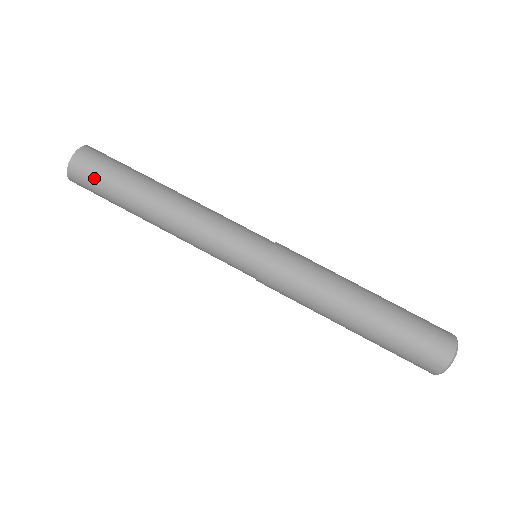
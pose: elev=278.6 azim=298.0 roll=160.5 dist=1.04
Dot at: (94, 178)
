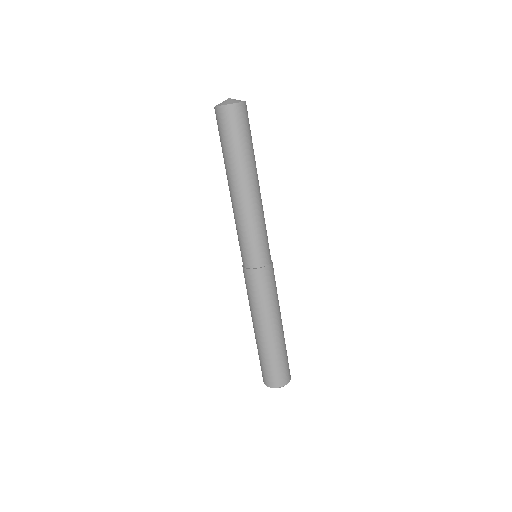
Dot at: (222, 131)
